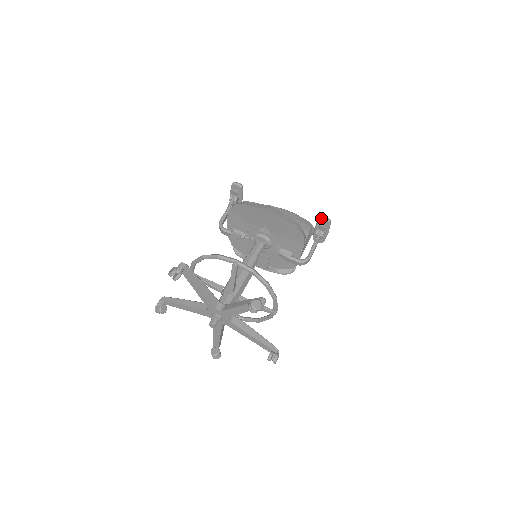
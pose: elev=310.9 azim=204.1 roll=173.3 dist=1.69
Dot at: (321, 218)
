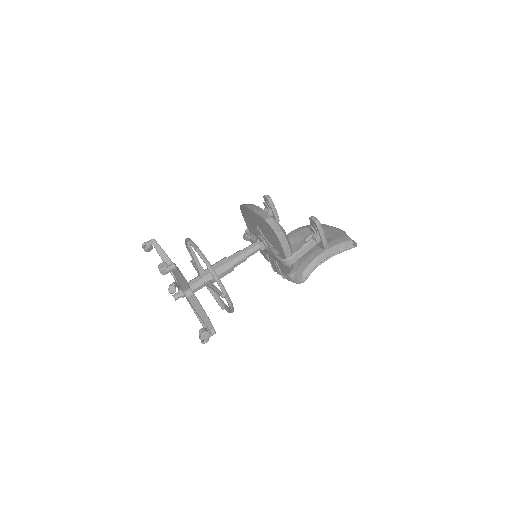
Dot at: (310, 218)
